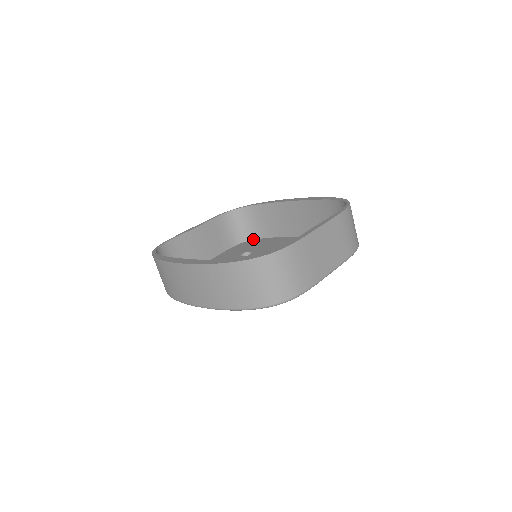
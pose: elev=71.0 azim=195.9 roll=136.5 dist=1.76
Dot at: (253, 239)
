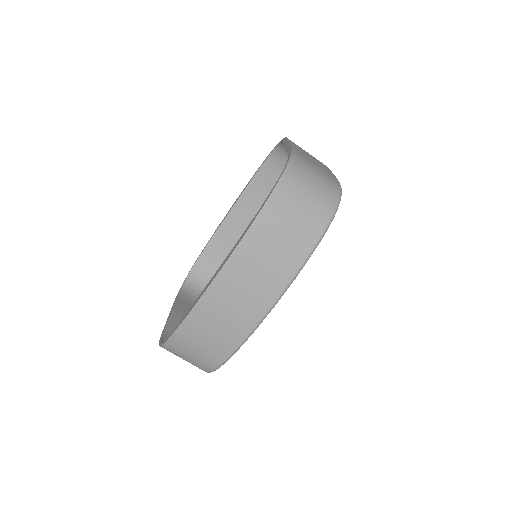
Dot at: occluded
